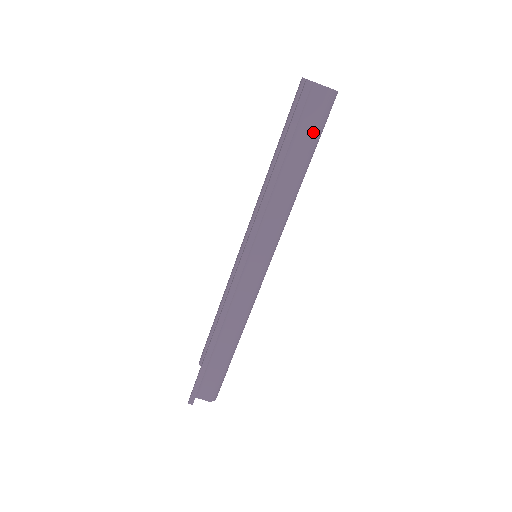
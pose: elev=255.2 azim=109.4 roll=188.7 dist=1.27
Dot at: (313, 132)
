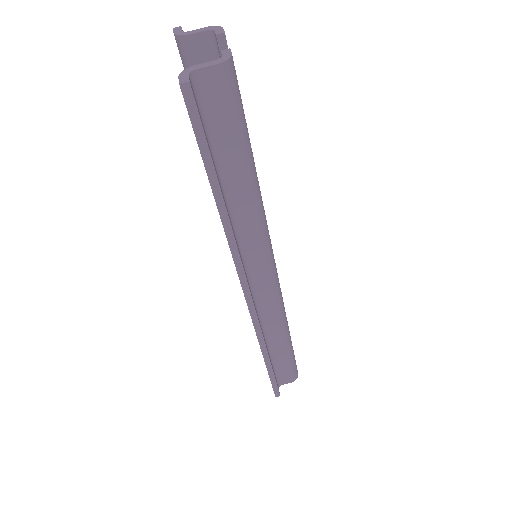
Dot at: (233, 127)
